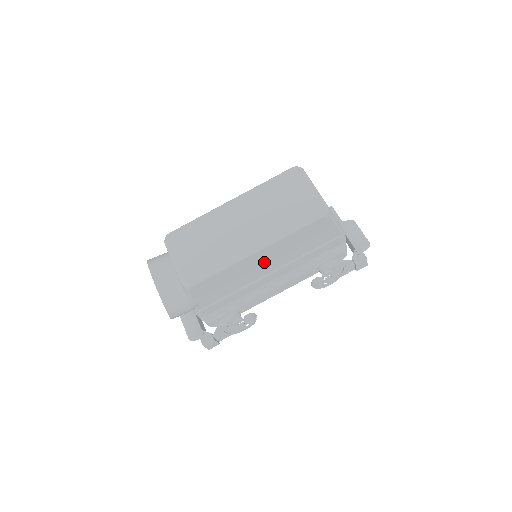
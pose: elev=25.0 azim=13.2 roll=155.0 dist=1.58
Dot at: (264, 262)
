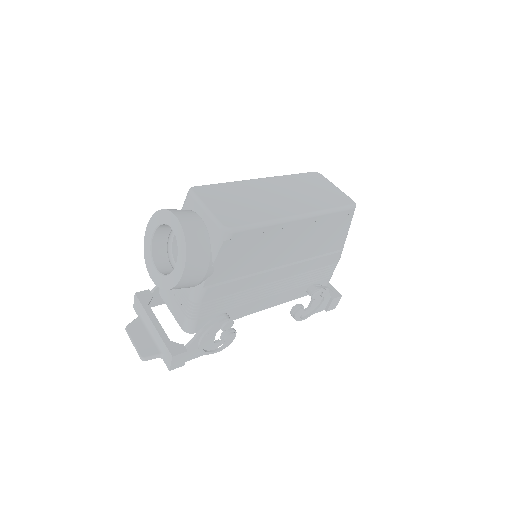
Dot at: (289, 244)
